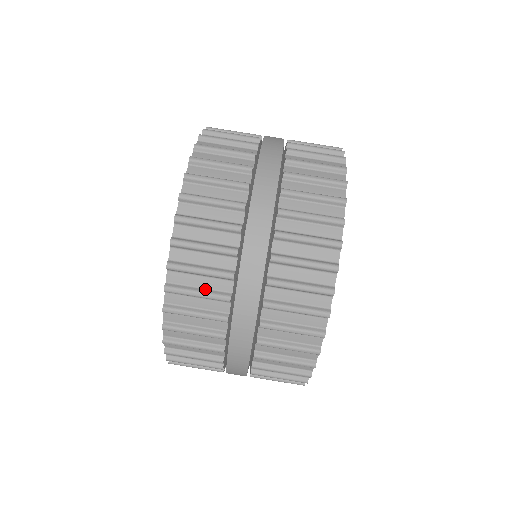
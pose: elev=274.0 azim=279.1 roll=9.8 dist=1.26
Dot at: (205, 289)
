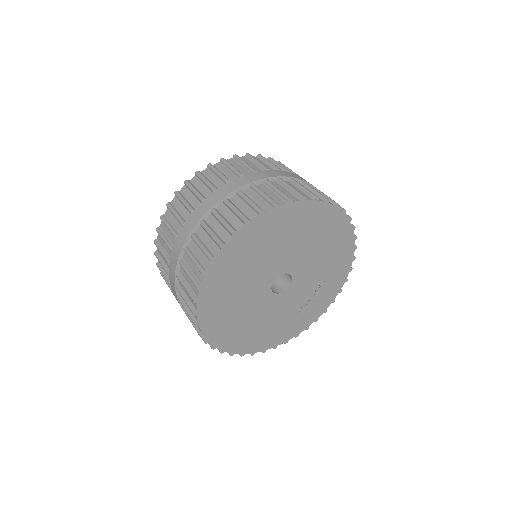
Dot at: occluded
